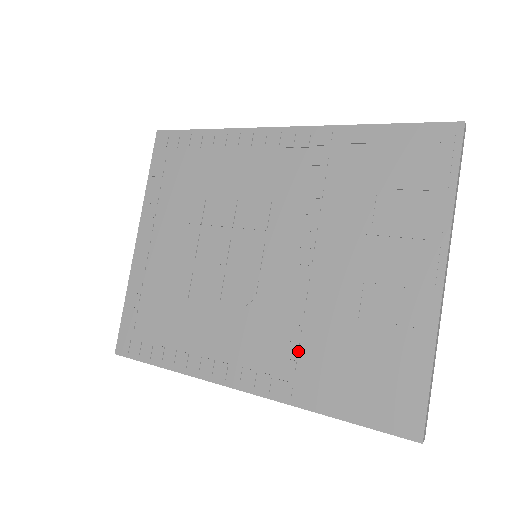
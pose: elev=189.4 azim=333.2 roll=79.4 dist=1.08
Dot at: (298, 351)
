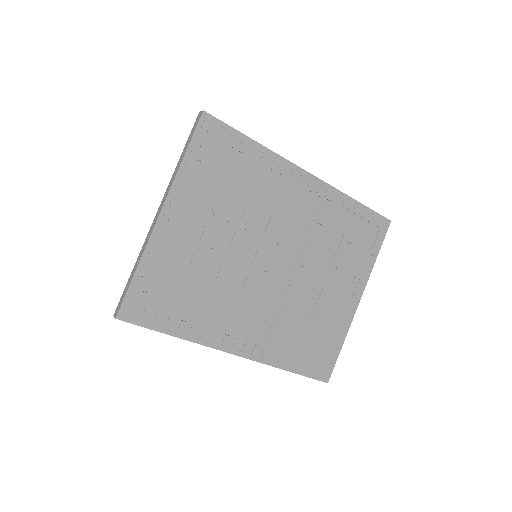
Dot at: (280, 332)
